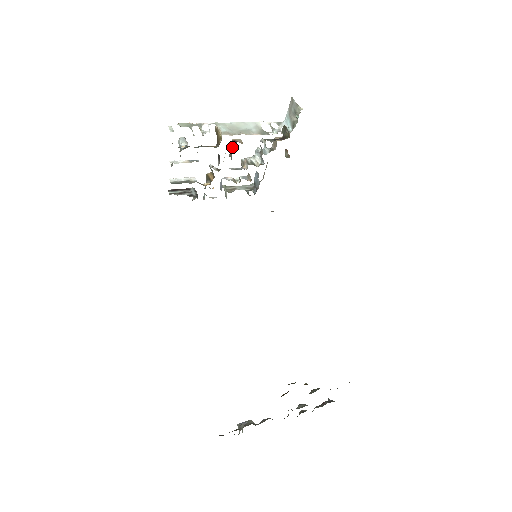
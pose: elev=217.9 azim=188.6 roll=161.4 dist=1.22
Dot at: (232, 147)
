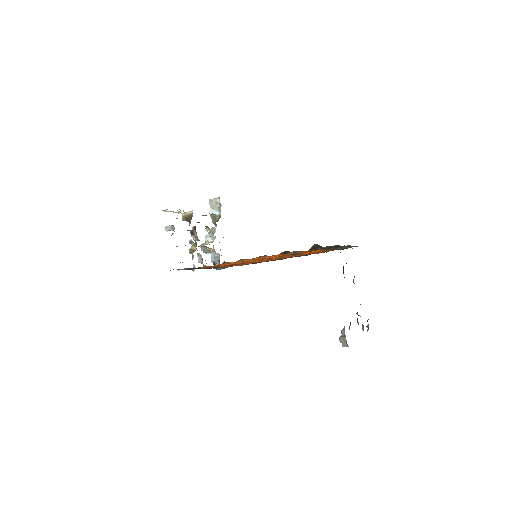
Dot at: (195, 230)
